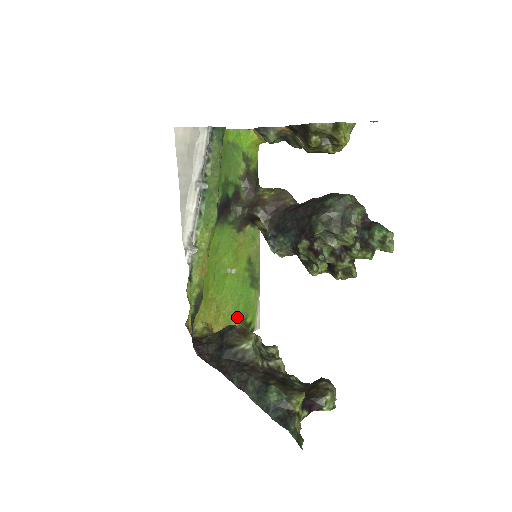
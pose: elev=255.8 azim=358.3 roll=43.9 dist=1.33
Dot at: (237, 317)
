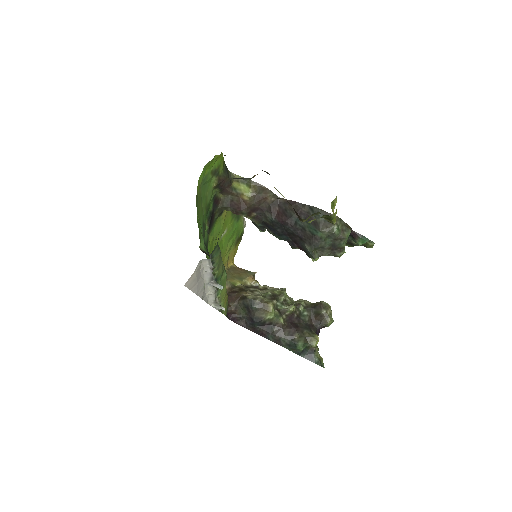
Dot at: (233, 244)
